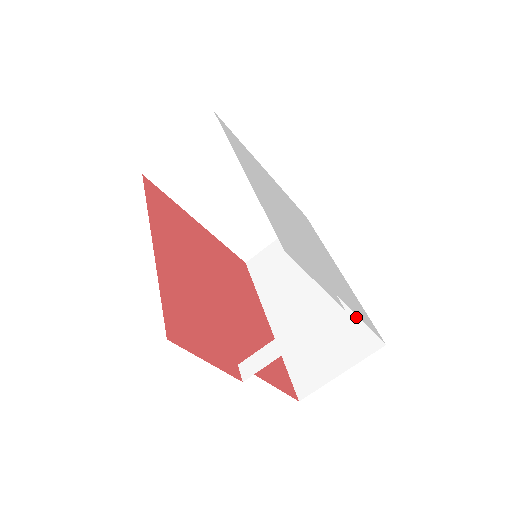
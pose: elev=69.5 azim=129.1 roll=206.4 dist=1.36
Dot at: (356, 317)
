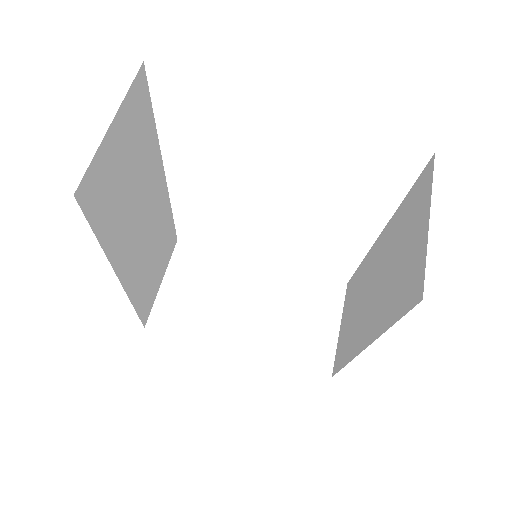
Dot at: (406, 204)
